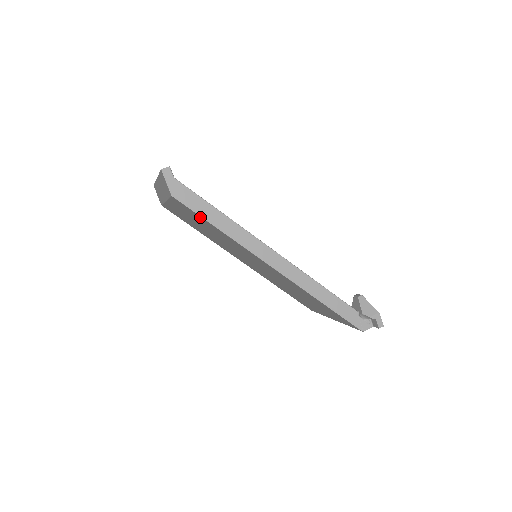
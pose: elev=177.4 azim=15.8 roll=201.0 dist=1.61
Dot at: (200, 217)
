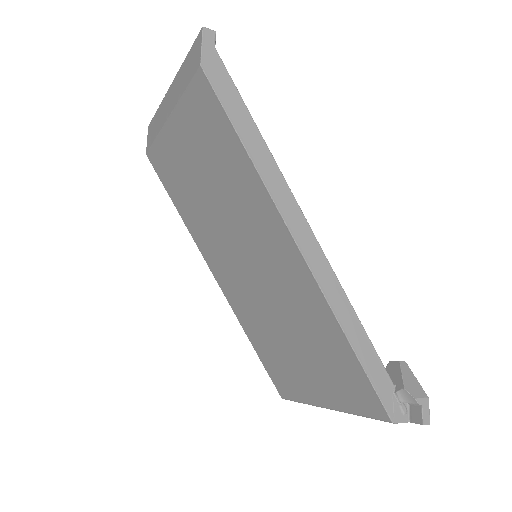
Dot at: (224, 122)
